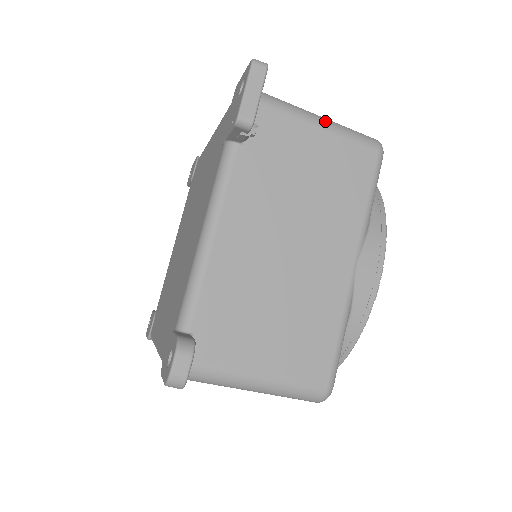
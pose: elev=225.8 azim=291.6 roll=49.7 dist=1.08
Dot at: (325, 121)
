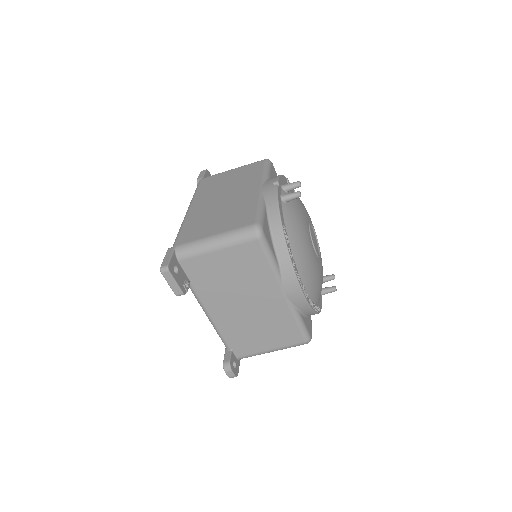
Dot at: (218, 244)
